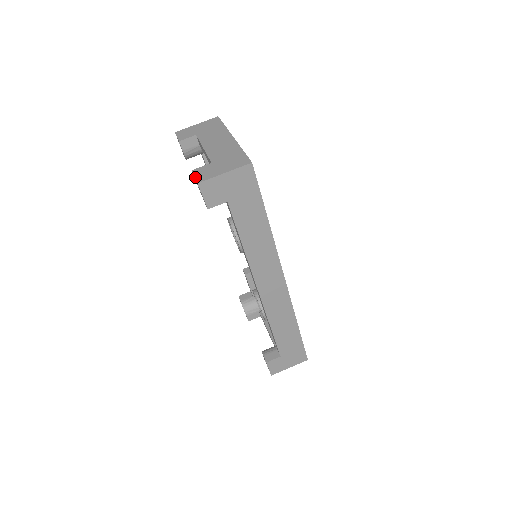
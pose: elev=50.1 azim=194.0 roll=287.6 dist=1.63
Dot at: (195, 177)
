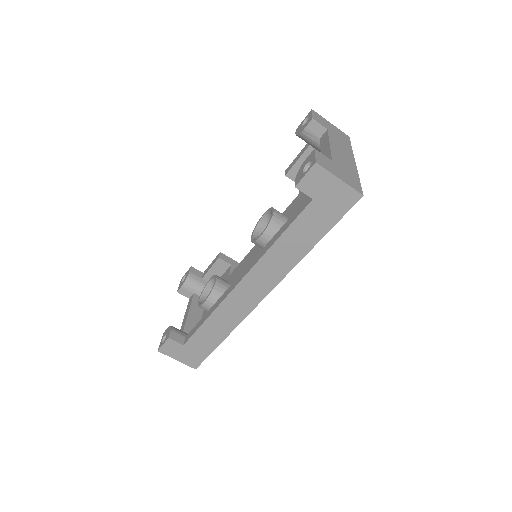
Dot at: (316, 156)
